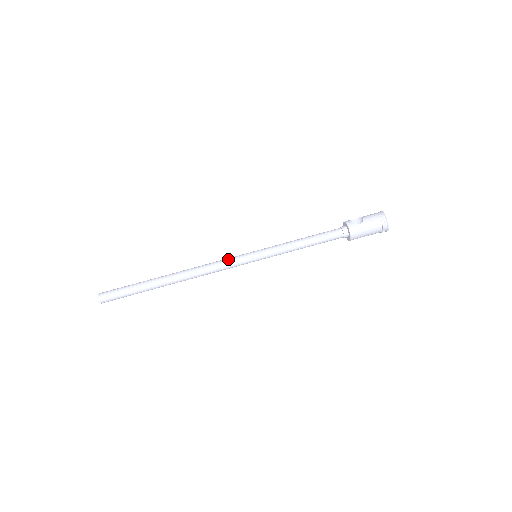
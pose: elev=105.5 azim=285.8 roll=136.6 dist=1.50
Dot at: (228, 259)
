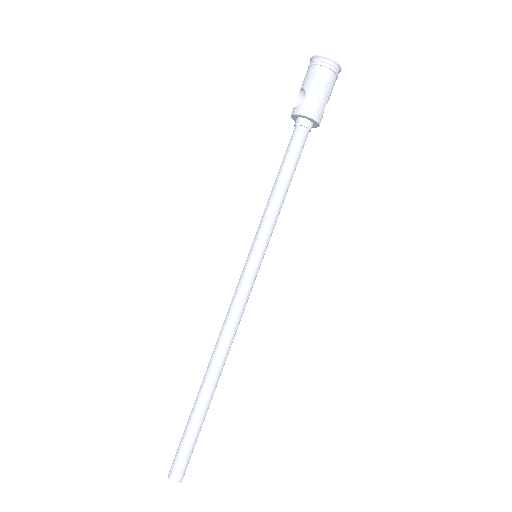
Dot at: (235, 293)
